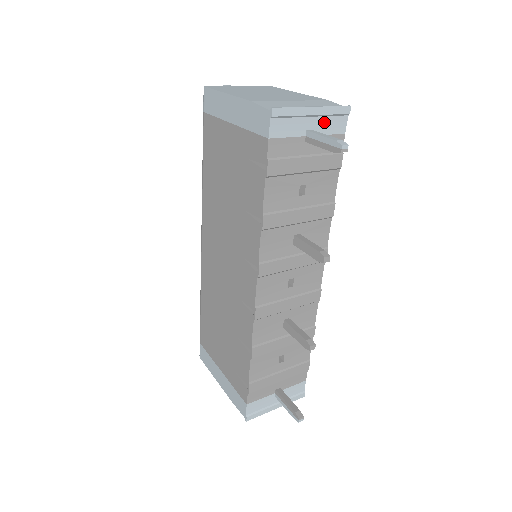
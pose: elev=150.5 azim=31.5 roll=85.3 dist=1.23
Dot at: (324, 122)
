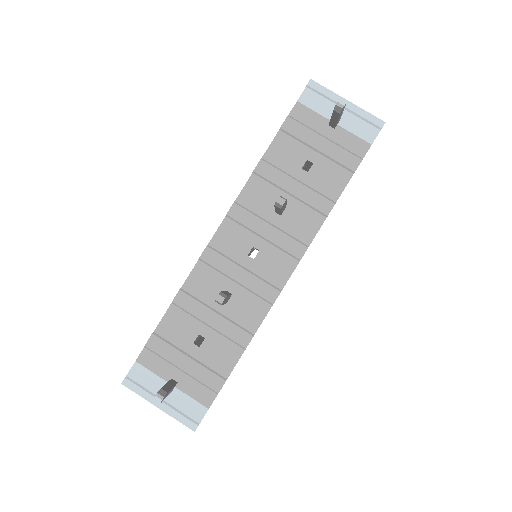
Dot at: (354, 121)
